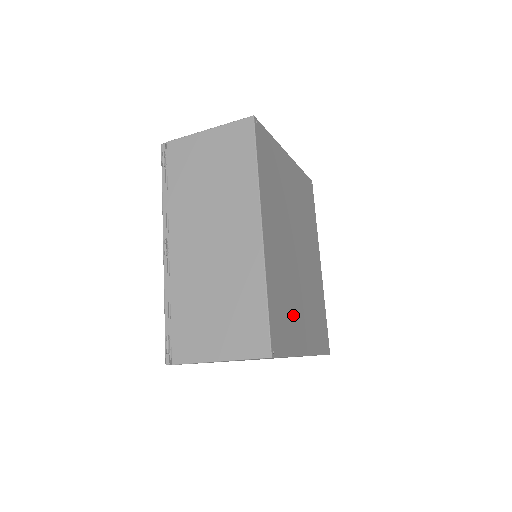
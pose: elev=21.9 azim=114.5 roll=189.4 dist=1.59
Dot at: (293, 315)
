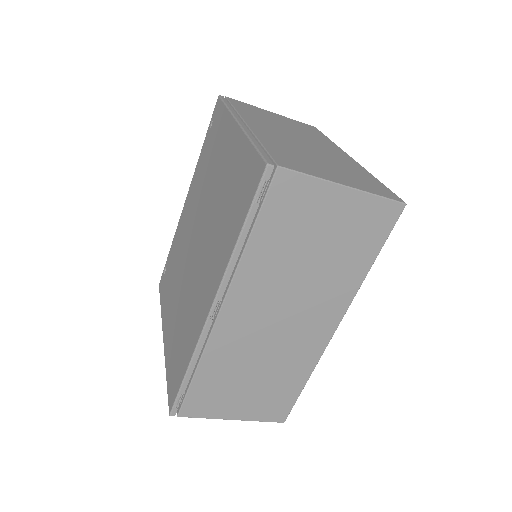
Dot at: occluded
